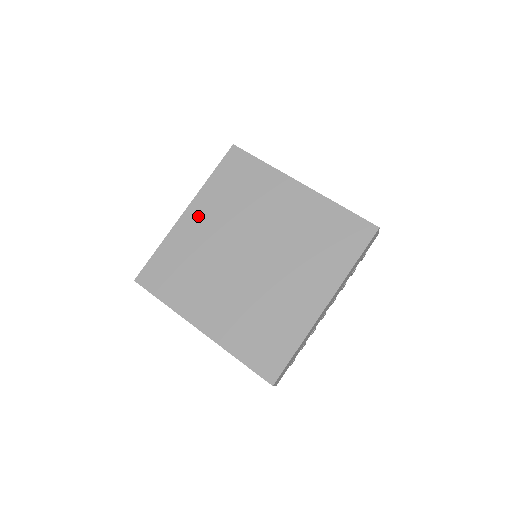
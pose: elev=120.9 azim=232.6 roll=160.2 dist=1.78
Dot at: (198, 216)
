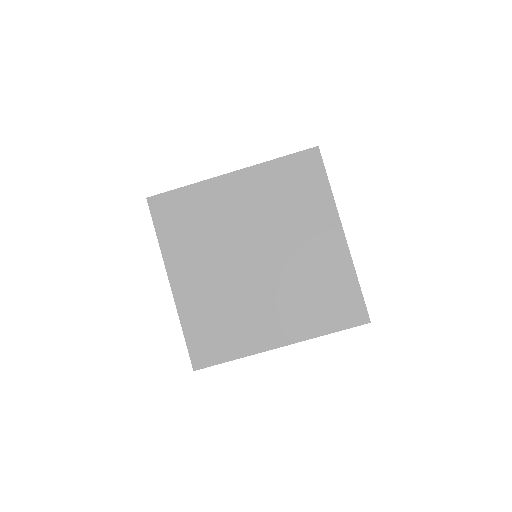
Dot at: (184, 276)
